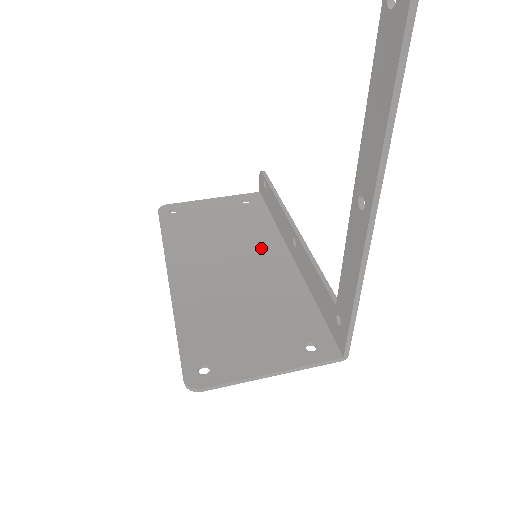
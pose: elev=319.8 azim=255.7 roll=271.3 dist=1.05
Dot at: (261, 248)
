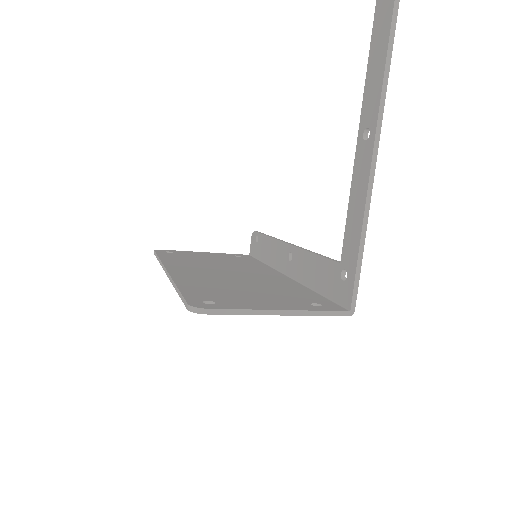
Dot at: (256, 270)
